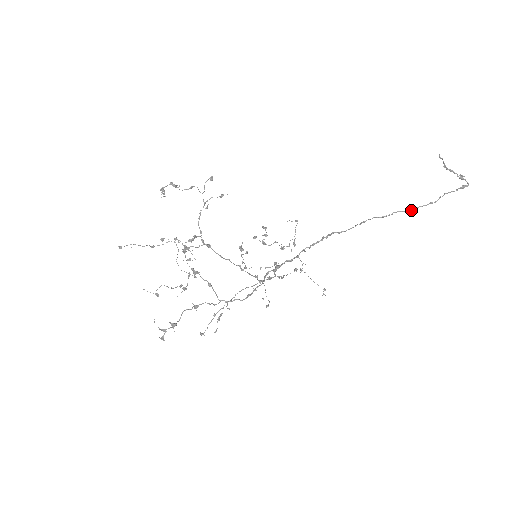
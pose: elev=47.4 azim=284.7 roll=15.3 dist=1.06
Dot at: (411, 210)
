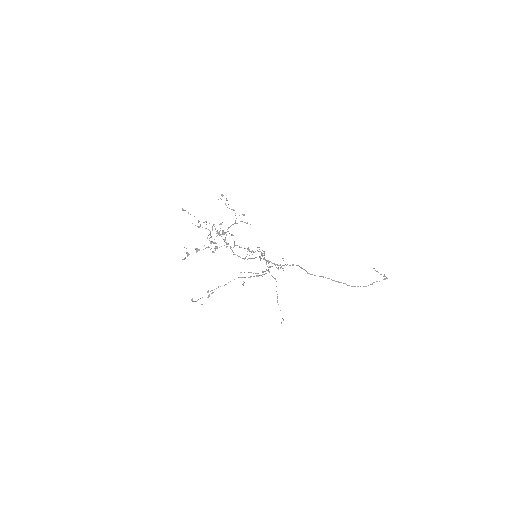
Dot at: (352, 286)
